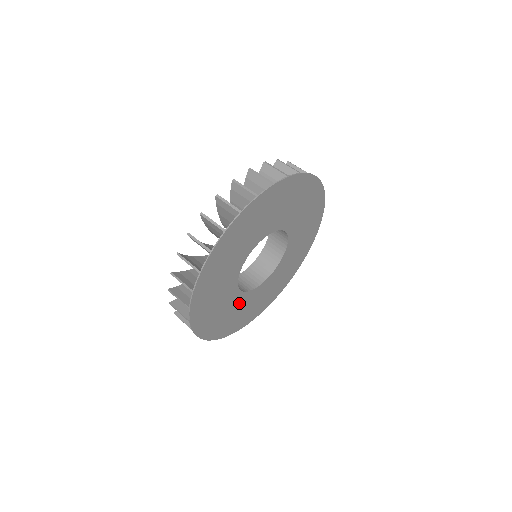
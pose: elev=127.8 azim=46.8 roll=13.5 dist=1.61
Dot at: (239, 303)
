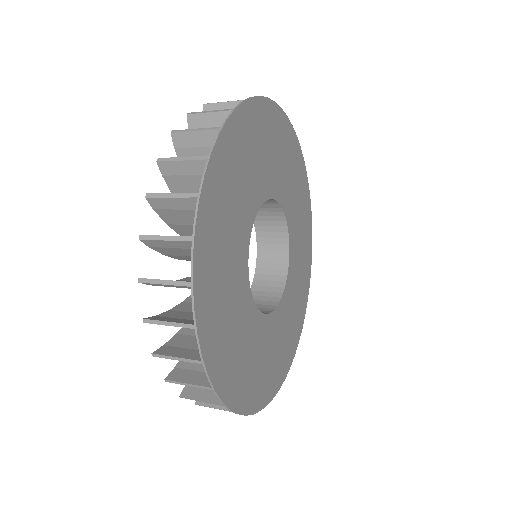
Dot at: (244, 317)
